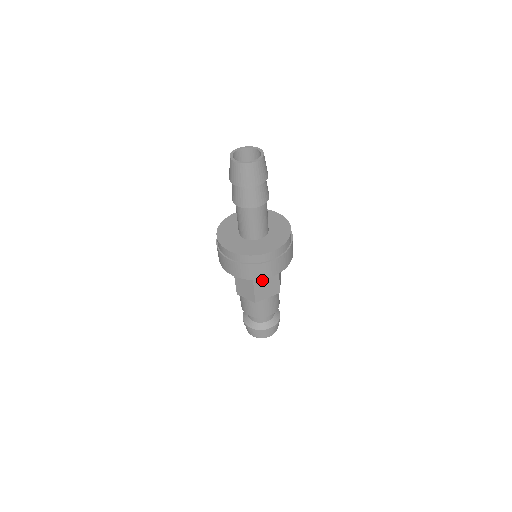
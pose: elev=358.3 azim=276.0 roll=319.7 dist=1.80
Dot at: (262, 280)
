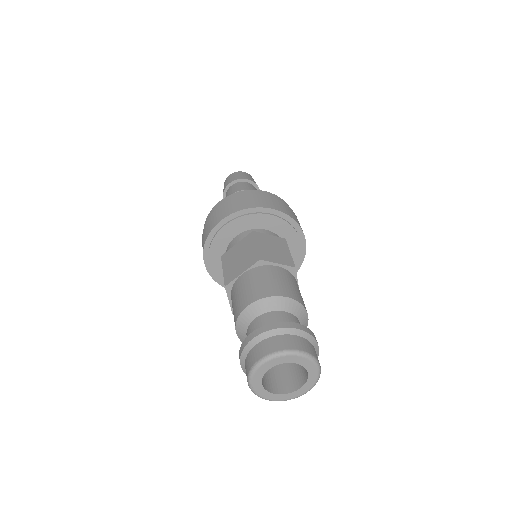
Dot at: occluded
